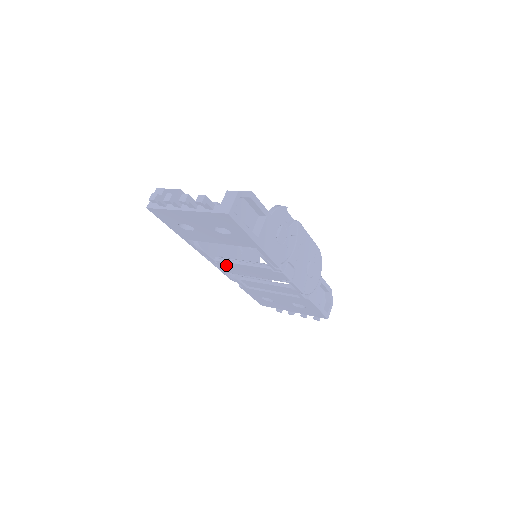
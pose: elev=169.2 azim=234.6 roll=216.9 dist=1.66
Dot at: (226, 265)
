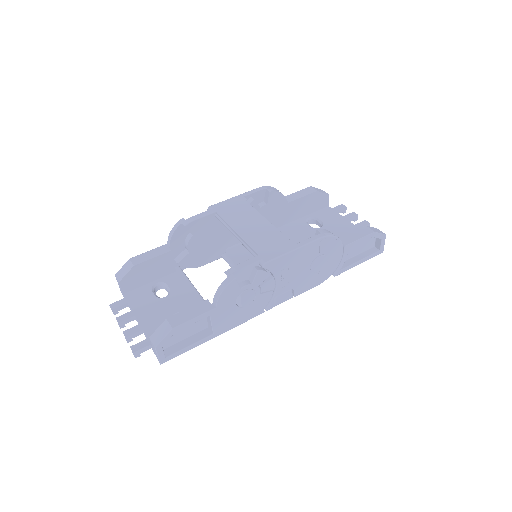
Dot at: occluded
